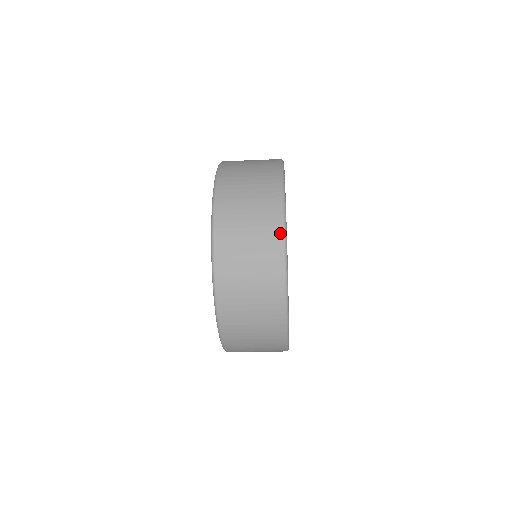
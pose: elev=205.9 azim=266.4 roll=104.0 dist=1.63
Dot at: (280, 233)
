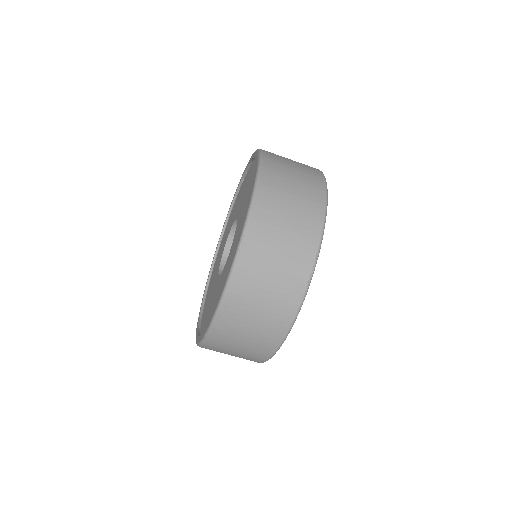
Dot at: (318, 170)
